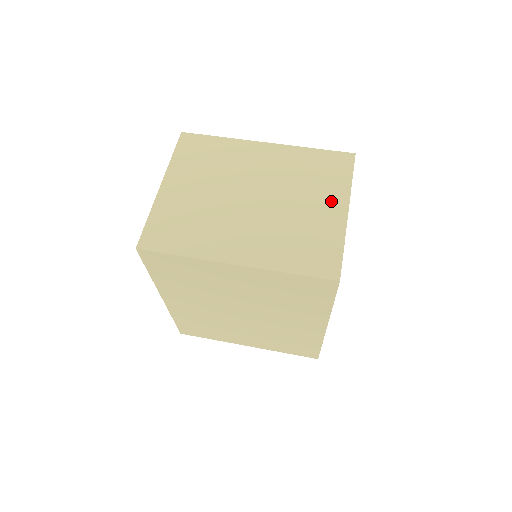
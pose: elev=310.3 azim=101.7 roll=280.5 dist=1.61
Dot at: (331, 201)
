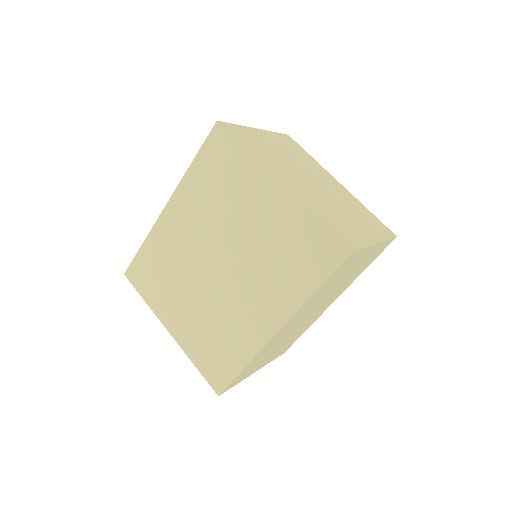
Dot at: (368, 231)
